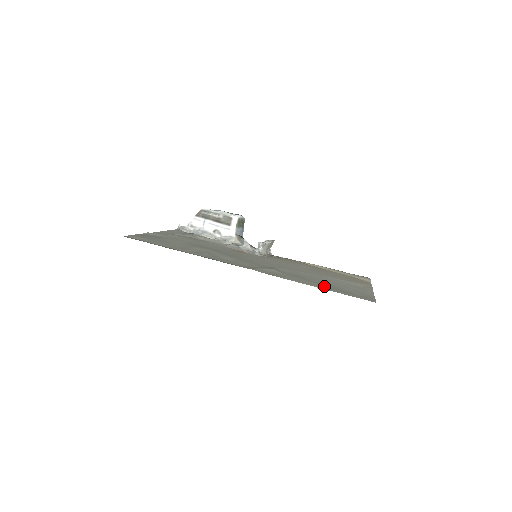
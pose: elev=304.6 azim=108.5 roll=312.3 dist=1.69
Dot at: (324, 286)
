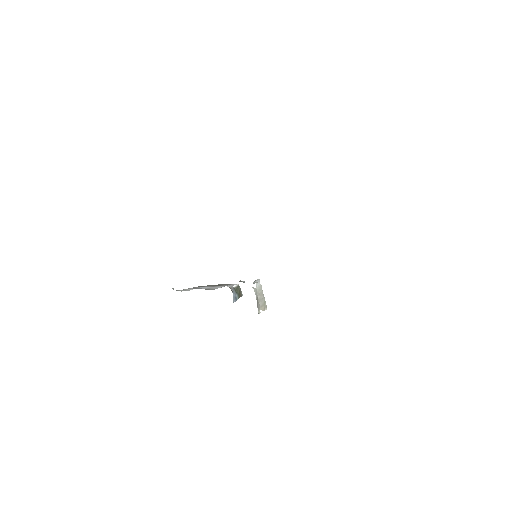
Dot at: occluded
